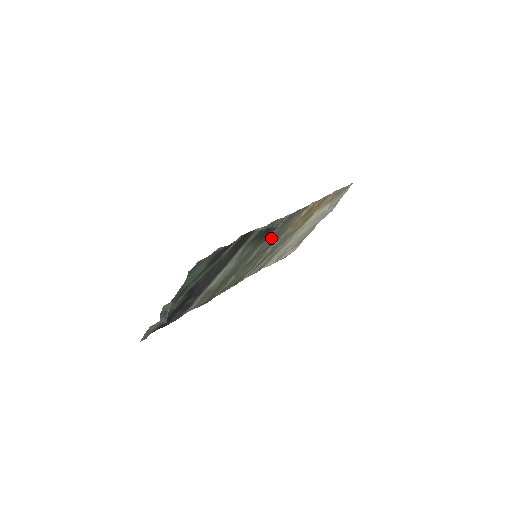
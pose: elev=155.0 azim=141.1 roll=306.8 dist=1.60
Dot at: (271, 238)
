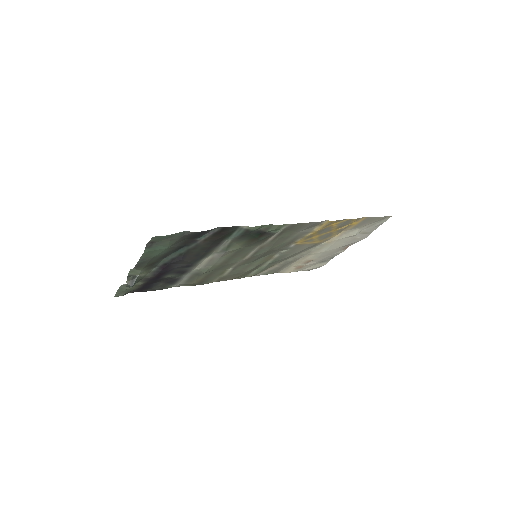
Dot at: (271, 243)
